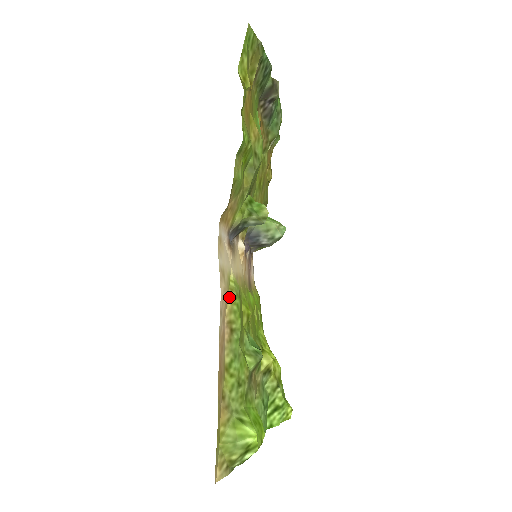
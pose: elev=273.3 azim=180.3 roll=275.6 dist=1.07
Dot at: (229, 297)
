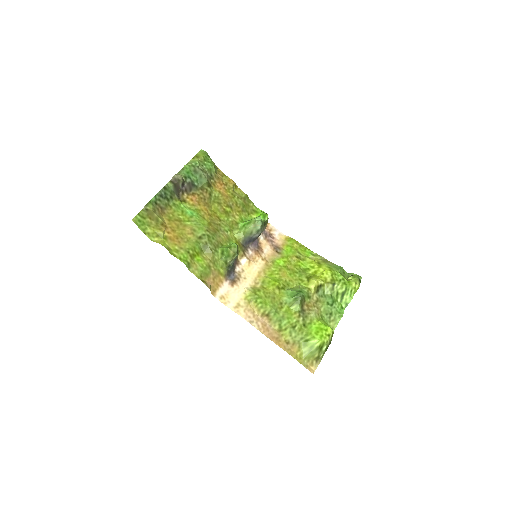
Dot at: (252, 306)
